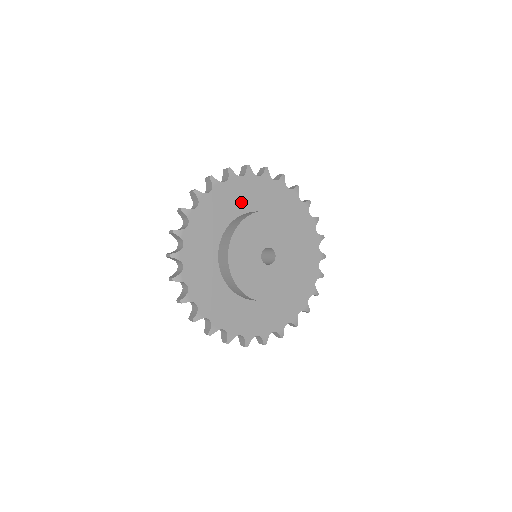
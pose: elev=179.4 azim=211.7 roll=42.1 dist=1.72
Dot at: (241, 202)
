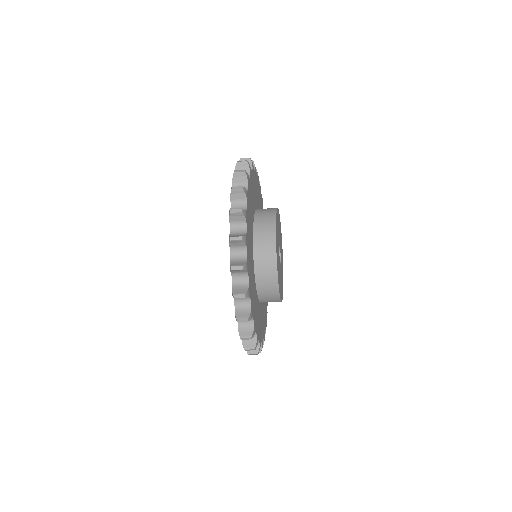
Dot at: occluded
